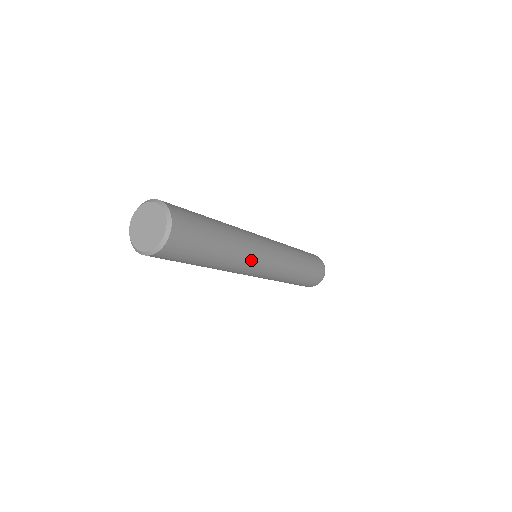
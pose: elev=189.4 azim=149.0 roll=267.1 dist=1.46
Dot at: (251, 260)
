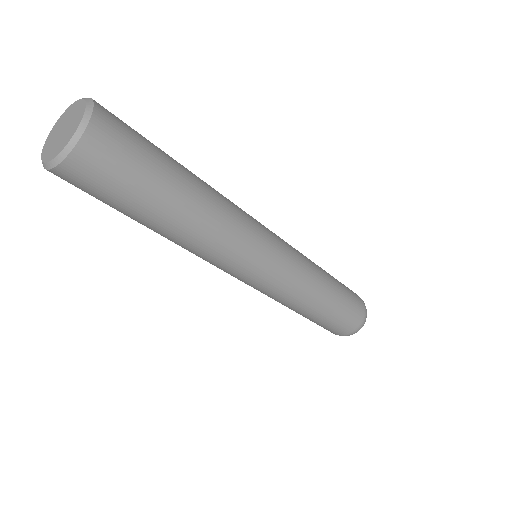
Dot at: (244, 218)
